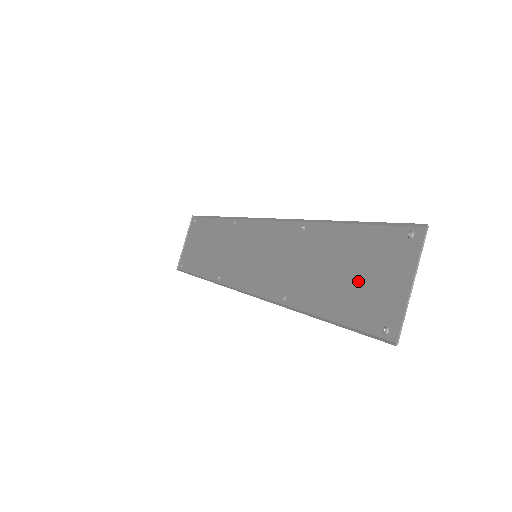
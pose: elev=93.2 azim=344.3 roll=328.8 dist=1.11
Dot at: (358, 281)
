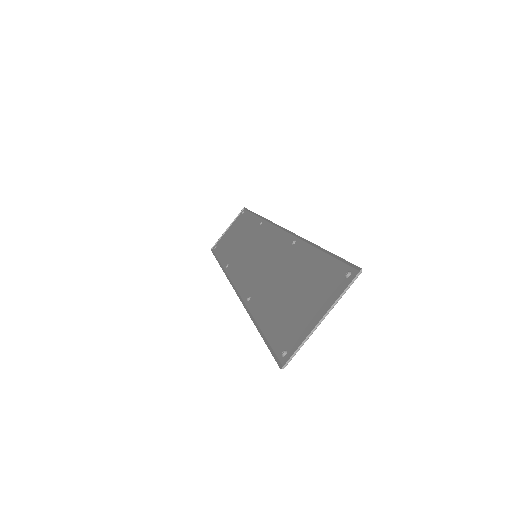
Dot at: (295, 302)
